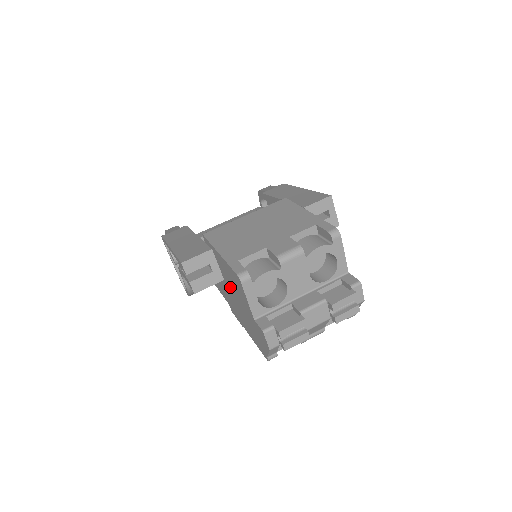
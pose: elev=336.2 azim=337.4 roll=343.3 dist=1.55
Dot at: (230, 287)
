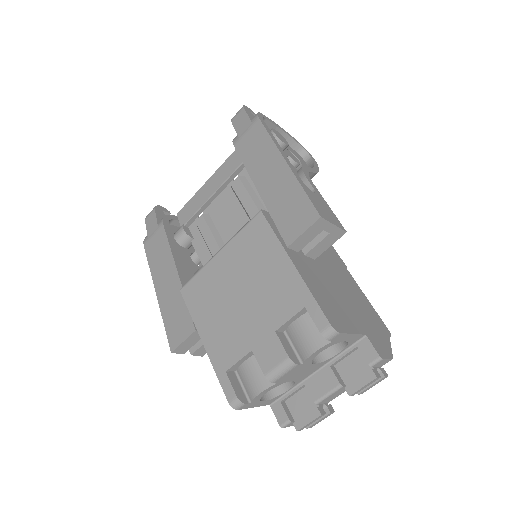
Dot at: occluded
